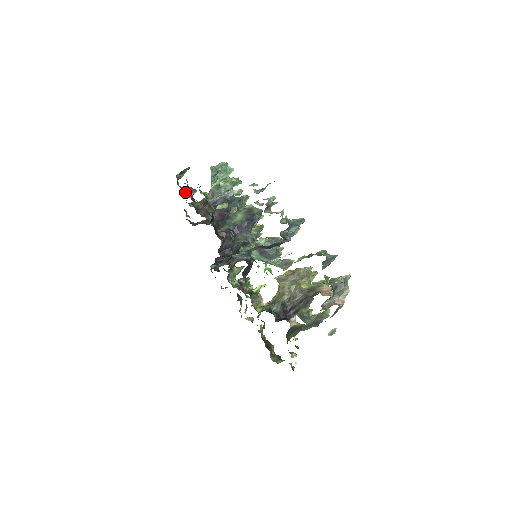
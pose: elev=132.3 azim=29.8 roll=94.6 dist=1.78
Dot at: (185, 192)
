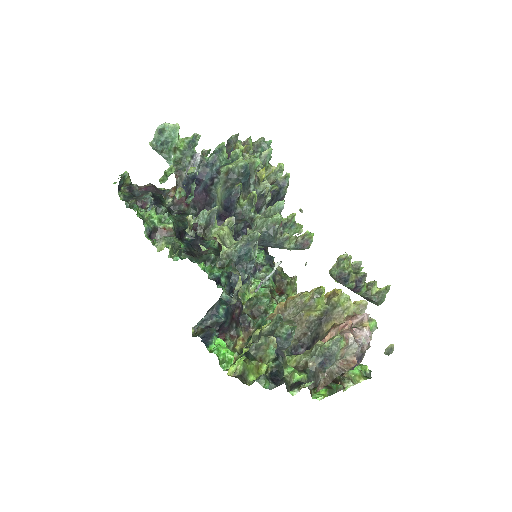
Dot at: (151, 188)
